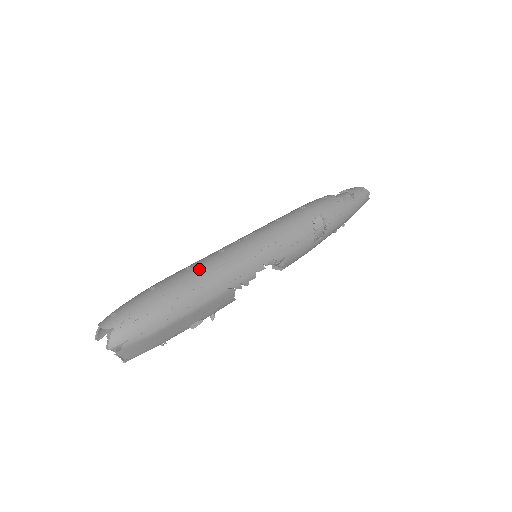
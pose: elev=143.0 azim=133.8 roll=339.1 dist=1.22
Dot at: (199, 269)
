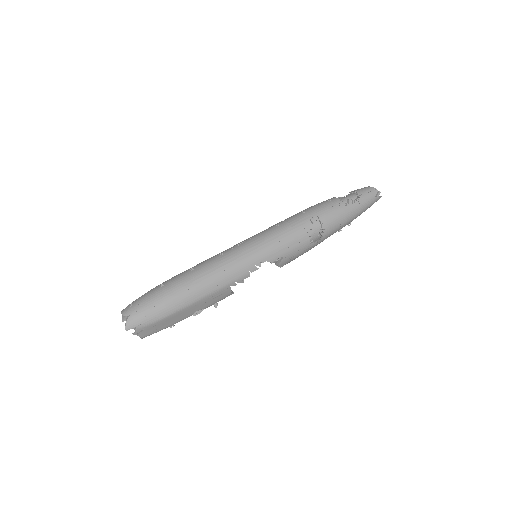
Dot at: (199, 270)
